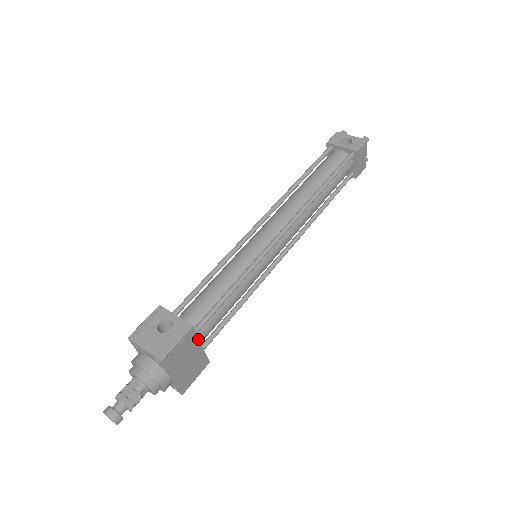
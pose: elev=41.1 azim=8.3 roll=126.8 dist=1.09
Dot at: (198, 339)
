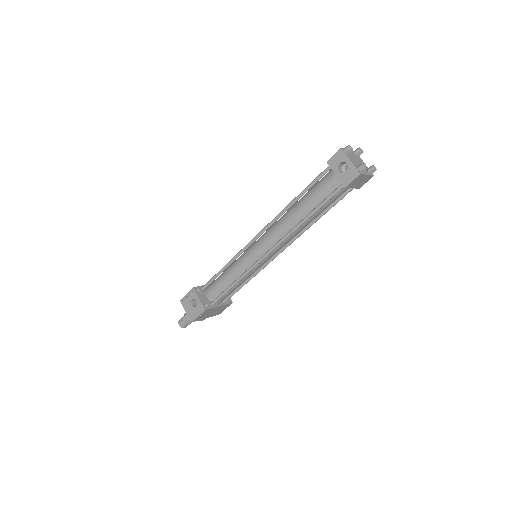
Dot at: (214, 307)
